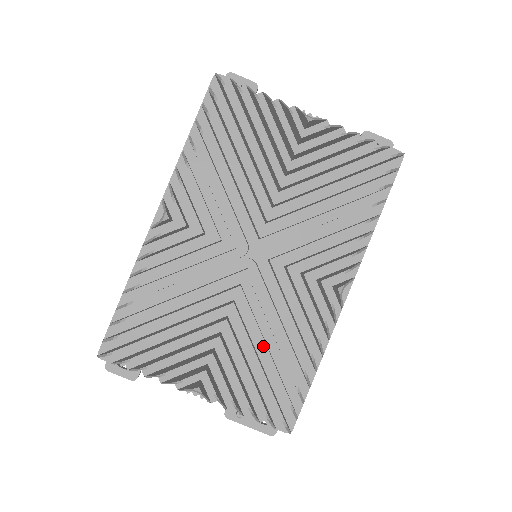
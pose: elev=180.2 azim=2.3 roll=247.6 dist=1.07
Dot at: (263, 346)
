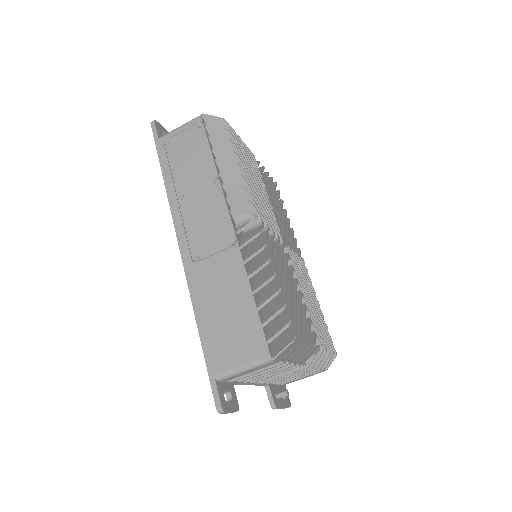
Dot at: occluded
